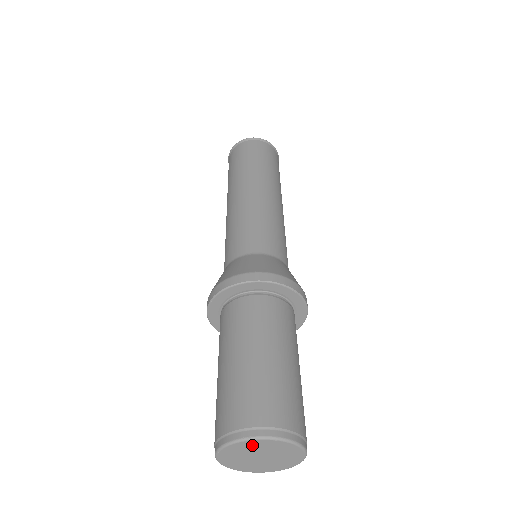
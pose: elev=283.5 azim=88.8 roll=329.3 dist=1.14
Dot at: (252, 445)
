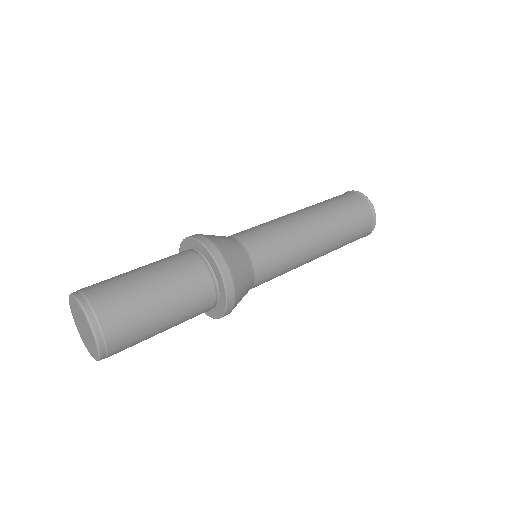
Dot at: (79, 309)
